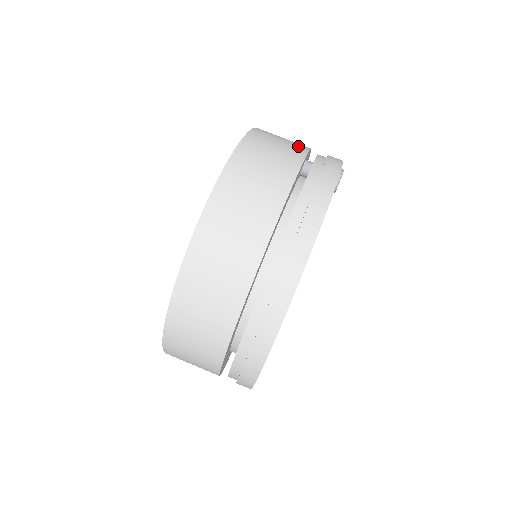
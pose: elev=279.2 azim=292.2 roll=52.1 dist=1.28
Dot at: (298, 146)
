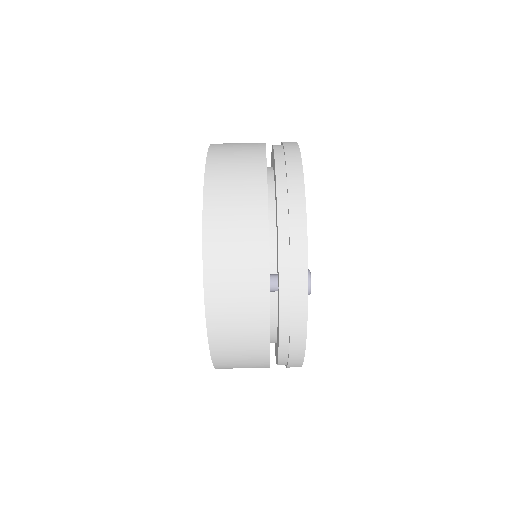
Dot at: (256, 281)
